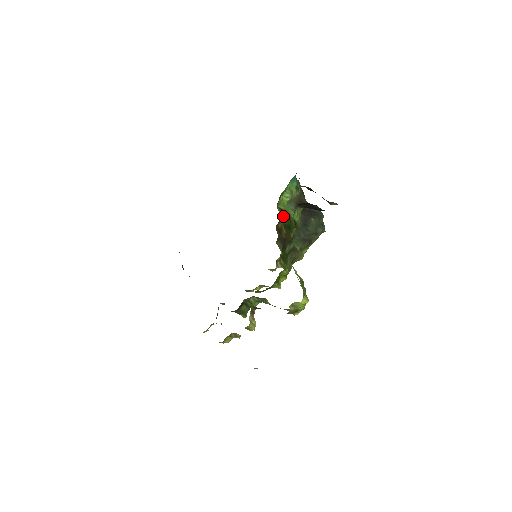
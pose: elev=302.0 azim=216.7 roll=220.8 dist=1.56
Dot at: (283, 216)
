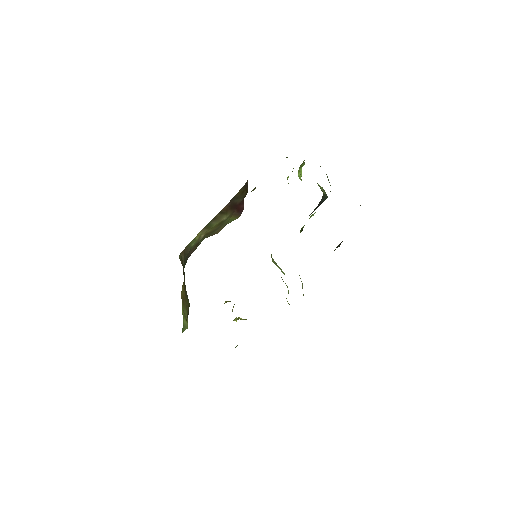
Dot at: occluded
